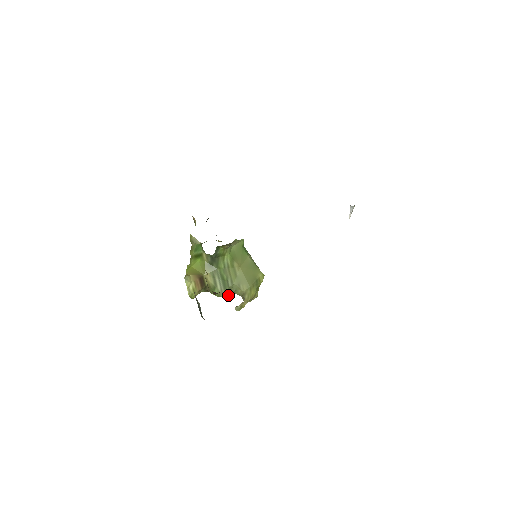
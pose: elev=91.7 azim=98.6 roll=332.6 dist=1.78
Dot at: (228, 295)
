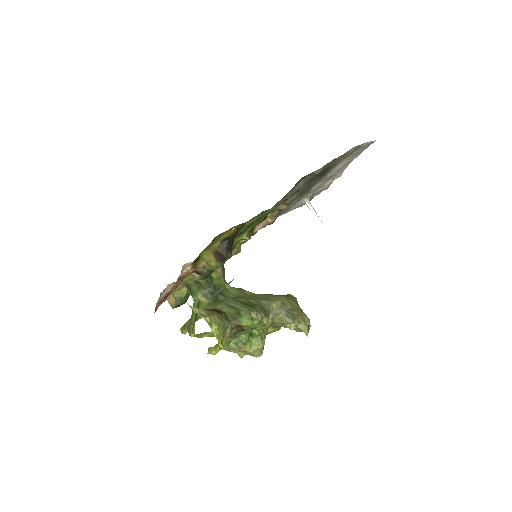
Dot at: (263, 313)
